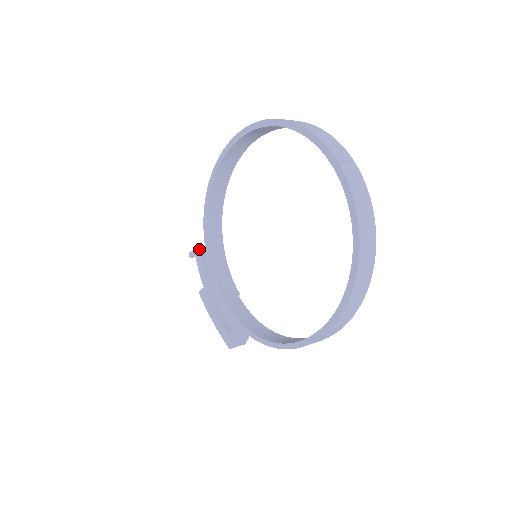
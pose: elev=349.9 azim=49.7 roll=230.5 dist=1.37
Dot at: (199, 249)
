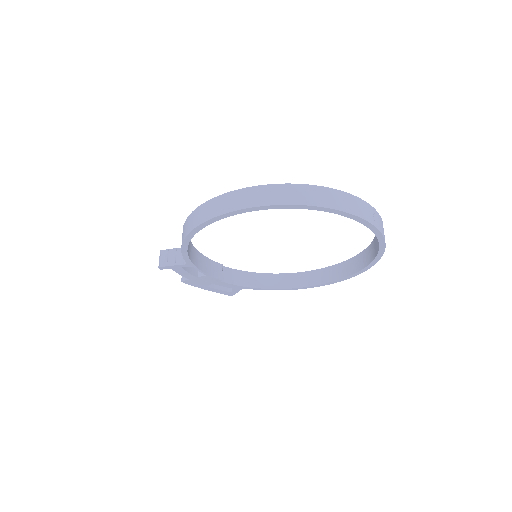
Dot at: (177, 266)
